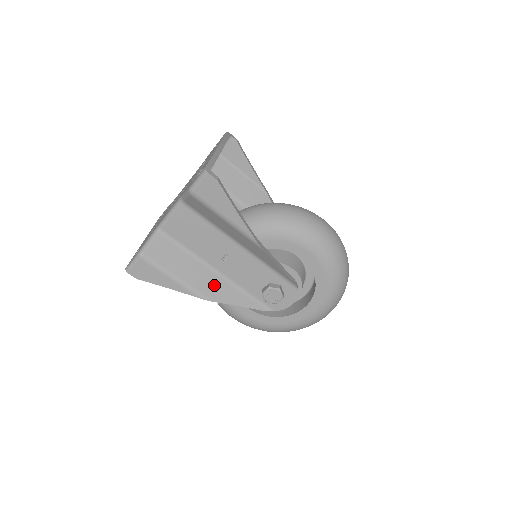
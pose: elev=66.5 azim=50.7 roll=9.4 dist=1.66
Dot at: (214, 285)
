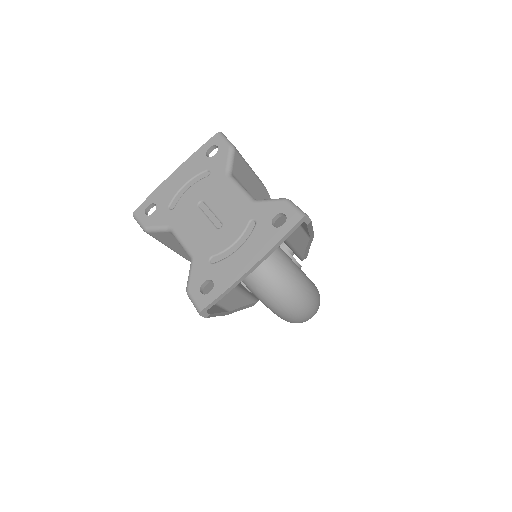
Dot at: occluded
